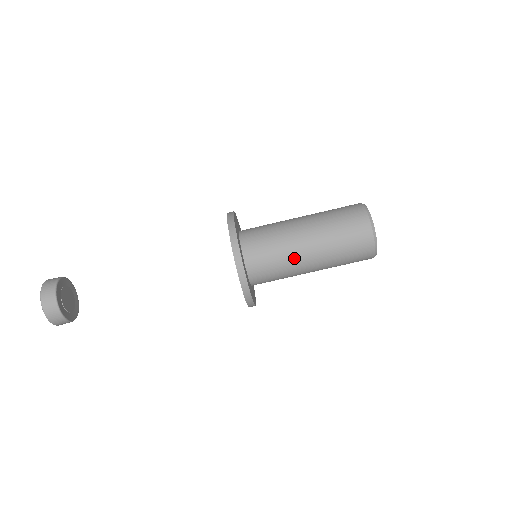
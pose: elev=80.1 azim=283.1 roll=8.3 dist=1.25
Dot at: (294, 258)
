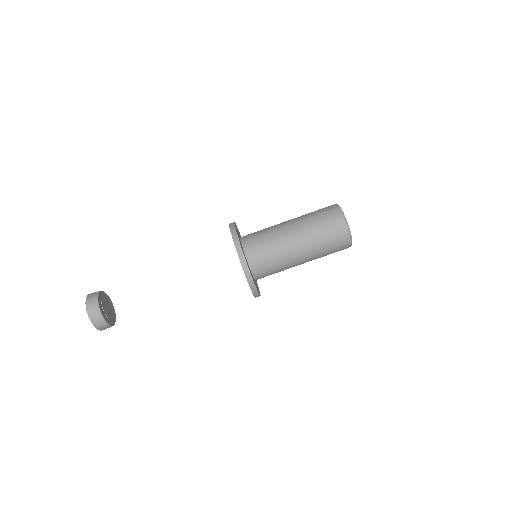
Dot at: (284, 246)
